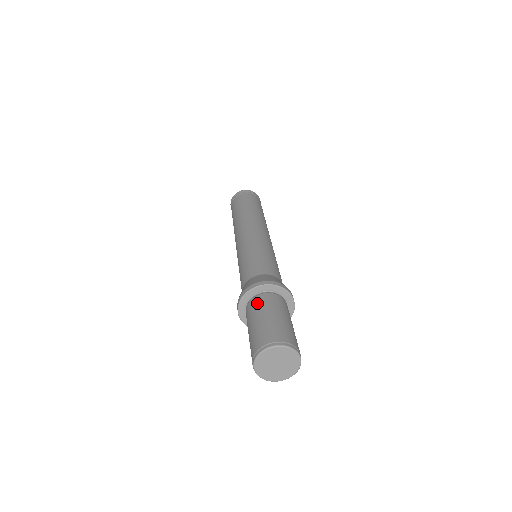
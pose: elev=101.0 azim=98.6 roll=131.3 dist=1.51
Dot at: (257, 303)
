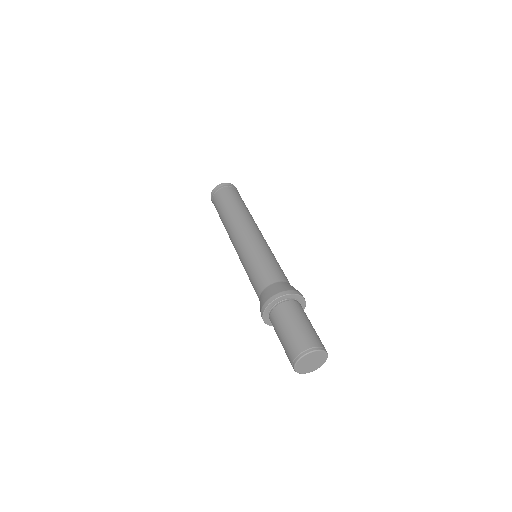
Dot at: (284, 311)
